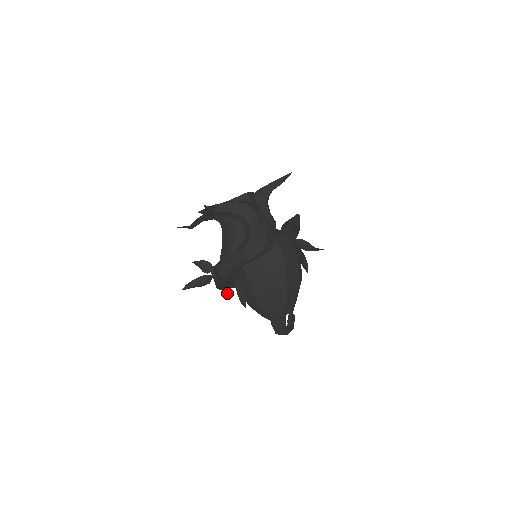
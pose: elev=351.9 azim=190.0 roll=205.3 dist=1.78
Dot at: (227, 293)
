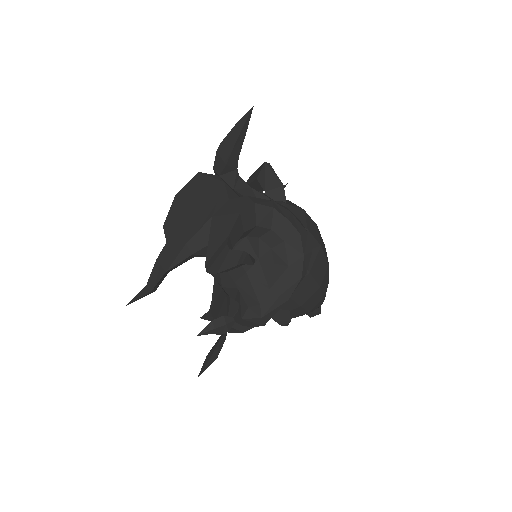
Dot at: occluded
